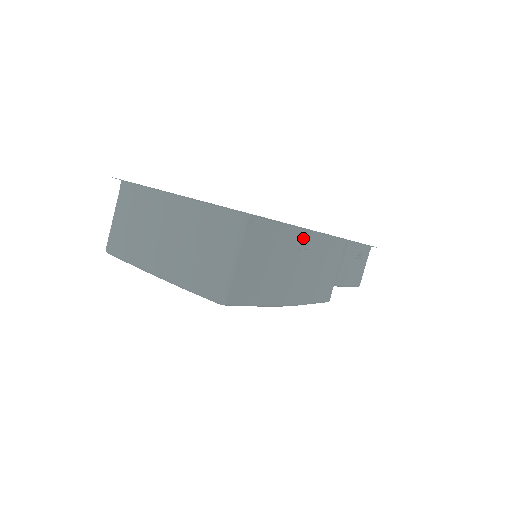
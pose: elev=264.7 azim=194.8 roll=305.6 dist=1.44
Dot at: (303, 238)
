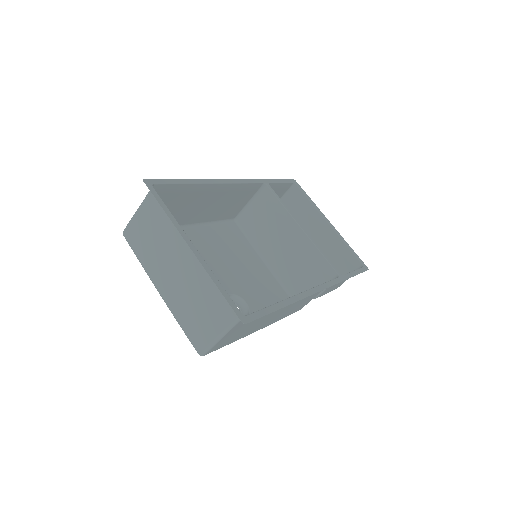
Dot at: occluded
